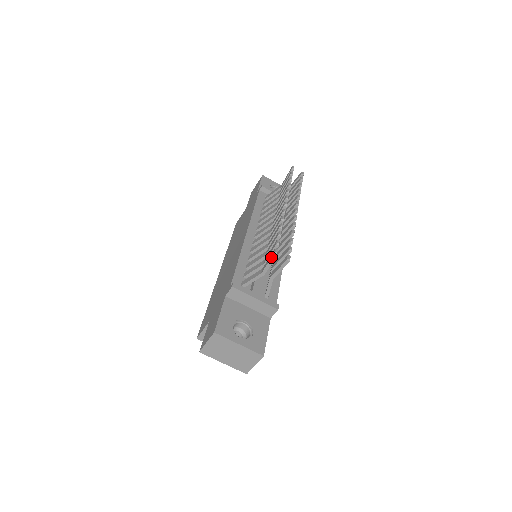
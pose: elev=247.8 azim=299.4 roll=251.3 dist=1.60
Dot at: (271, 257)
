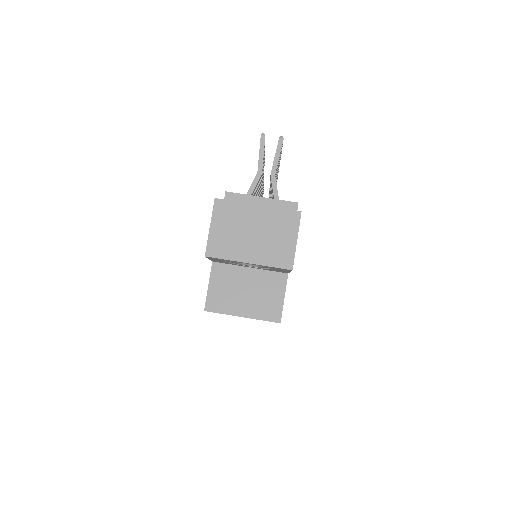
Dot at: occluded
